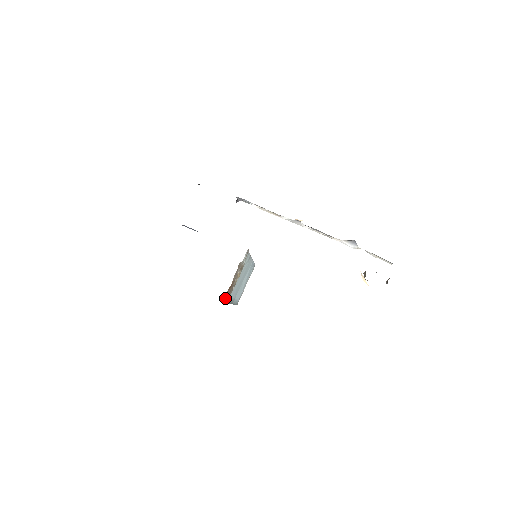
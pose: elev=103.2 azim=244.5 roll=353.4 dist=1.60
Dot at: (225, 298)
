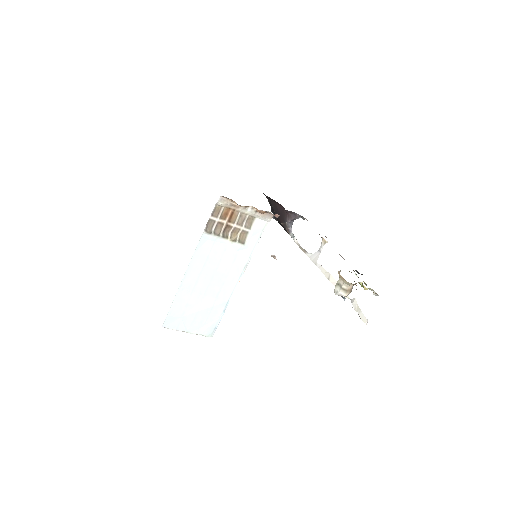
Dot at: (219, 208)
